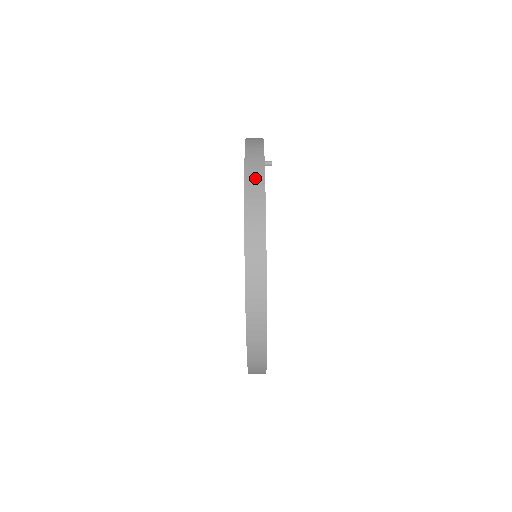
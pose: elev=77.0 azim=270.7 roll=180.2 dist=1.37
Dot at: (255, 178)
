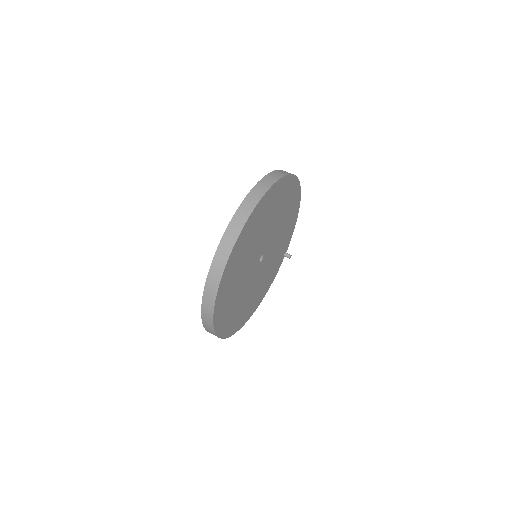
Dot at: occluded
